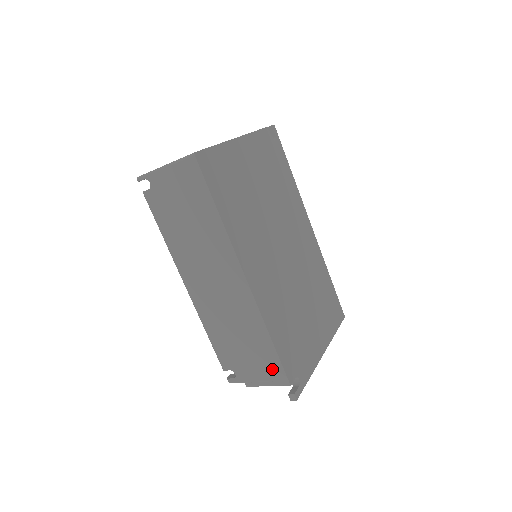
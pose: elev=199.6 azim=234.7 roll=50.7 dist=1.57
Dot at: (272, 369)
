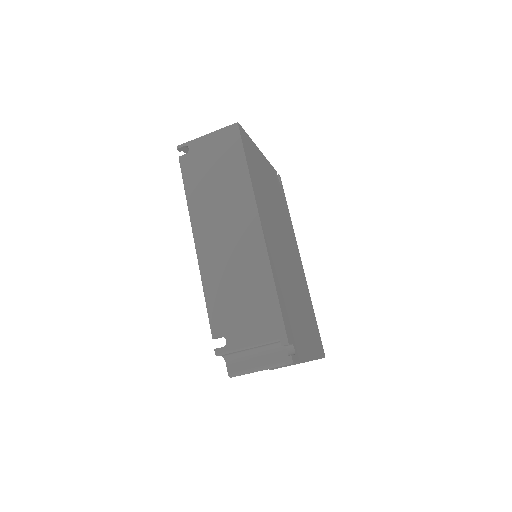
Dot at: (271, 326)
